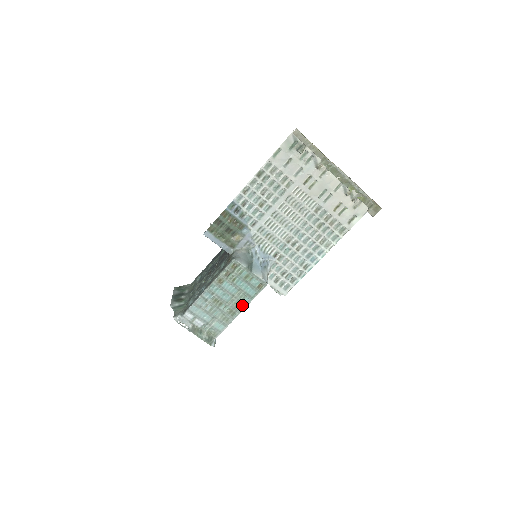
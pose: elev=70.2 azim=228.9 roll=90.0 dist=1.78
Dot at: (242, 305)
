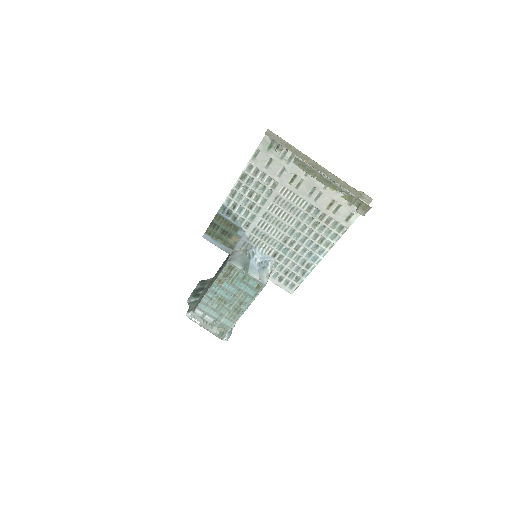
Dot at: (245, 304)
